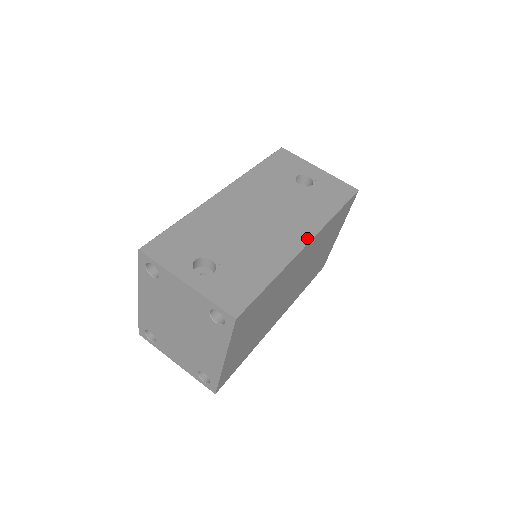
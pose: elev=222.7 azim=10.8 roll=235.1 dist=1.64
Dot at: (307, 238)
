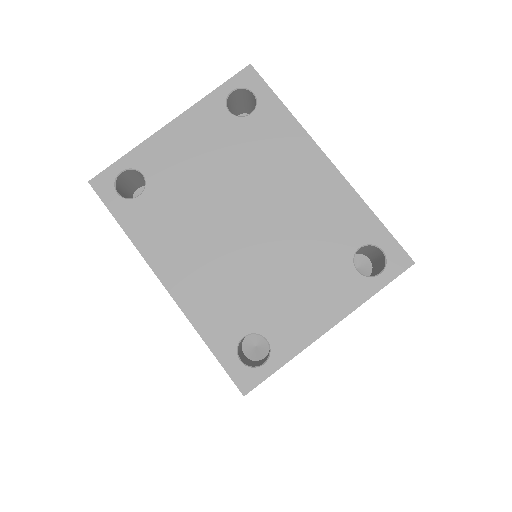
Dot at: occluded
